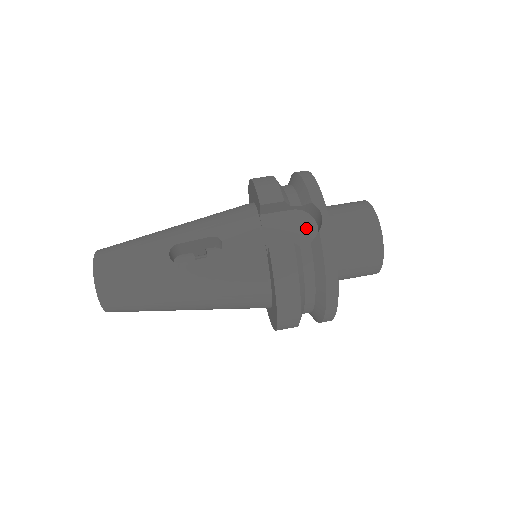
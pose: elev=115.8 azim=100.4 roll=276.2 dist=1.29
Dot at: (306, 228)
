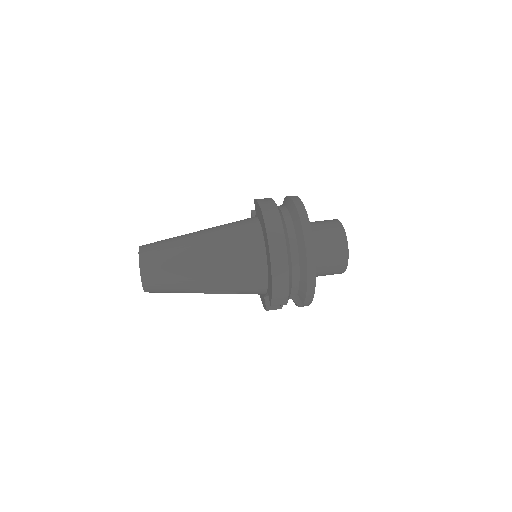
Dot at: occluded
